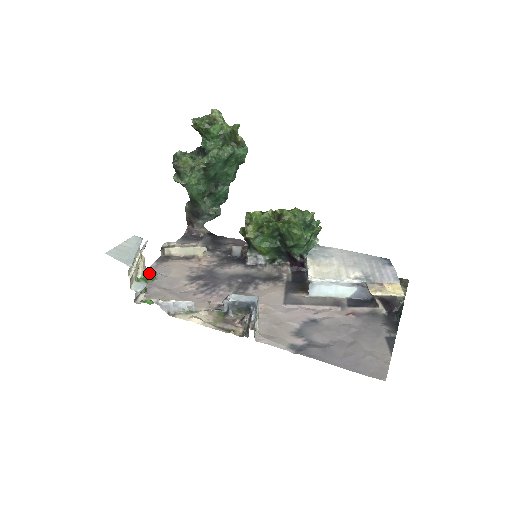
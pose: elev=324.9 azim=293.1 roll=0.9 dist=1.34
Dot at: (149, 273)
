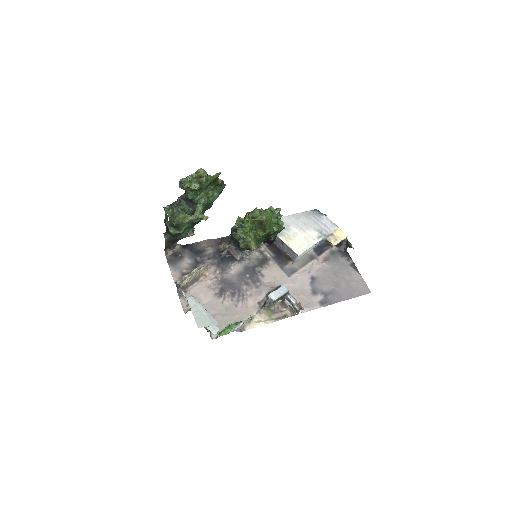
Dot at: occluded
